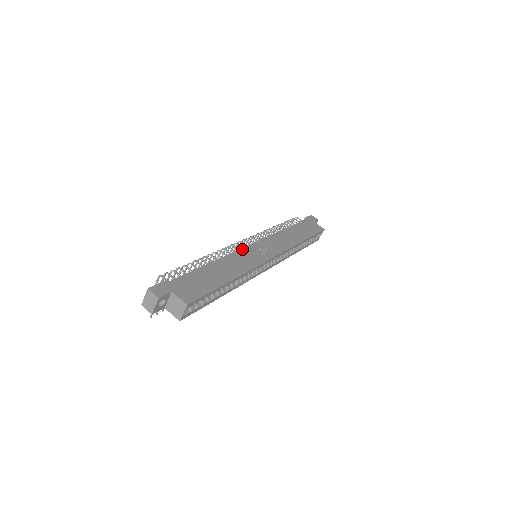
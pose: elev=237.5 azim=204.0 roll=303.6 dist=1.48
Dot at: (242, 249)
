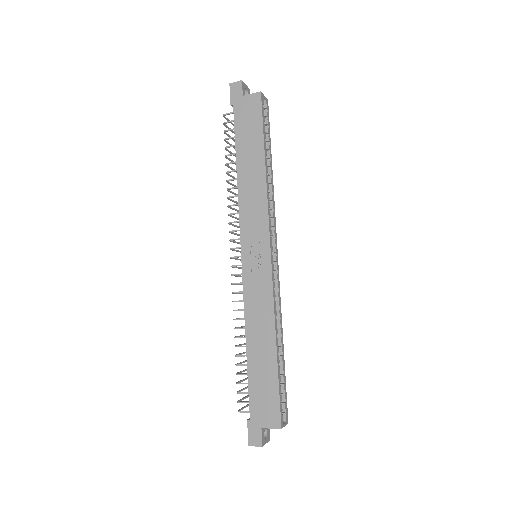
Dot at: (244, 285)
